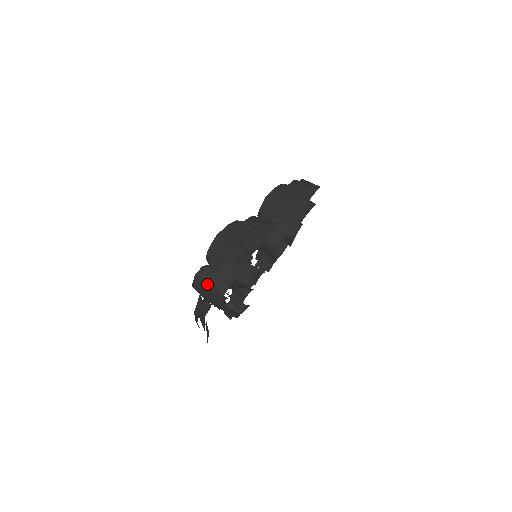
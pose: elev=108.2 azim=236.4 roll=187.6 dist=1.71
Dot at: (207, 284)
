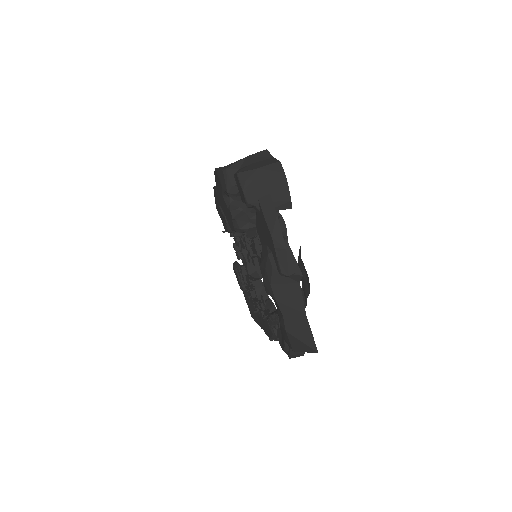
Dot at: (256, 168)
